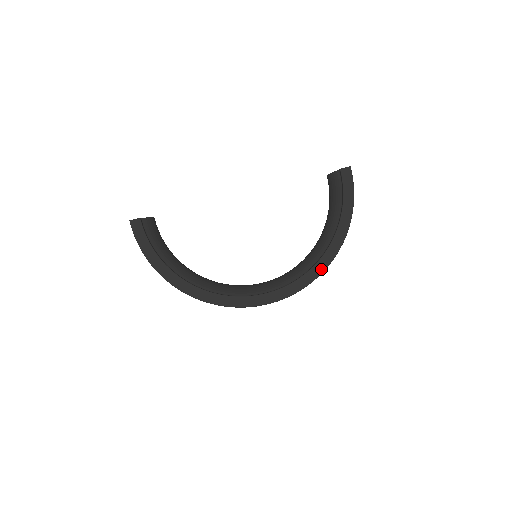
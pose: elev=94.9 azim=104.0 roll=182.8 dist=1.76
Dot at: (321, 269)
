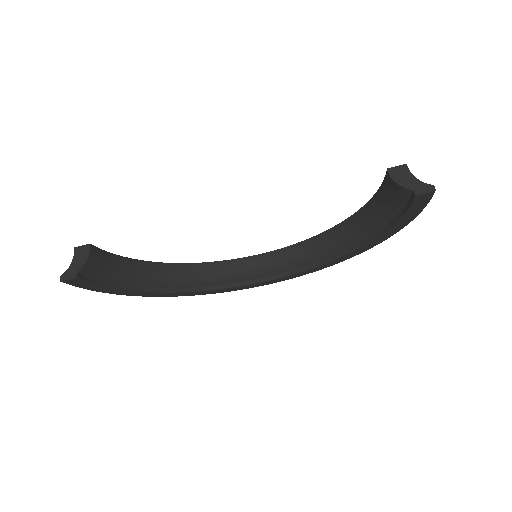
Dot at: (341, 261)
